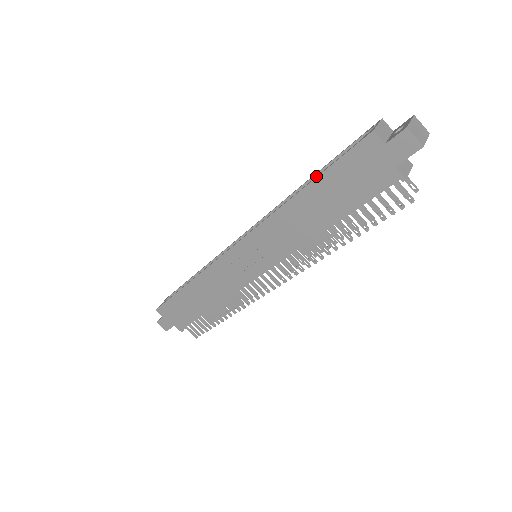
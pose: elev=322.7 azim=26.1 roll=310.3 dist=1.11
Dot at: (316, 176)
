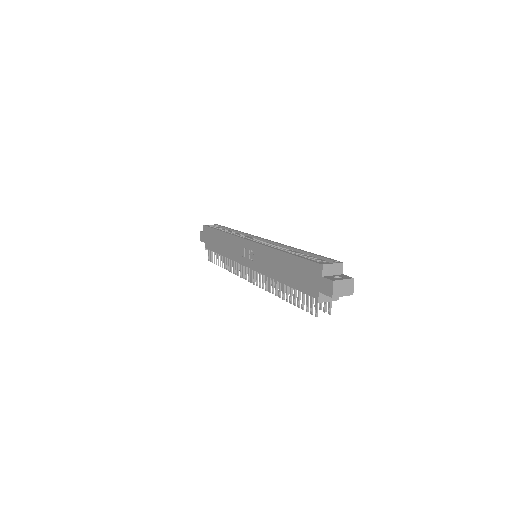
Dot at: (304, 252)
